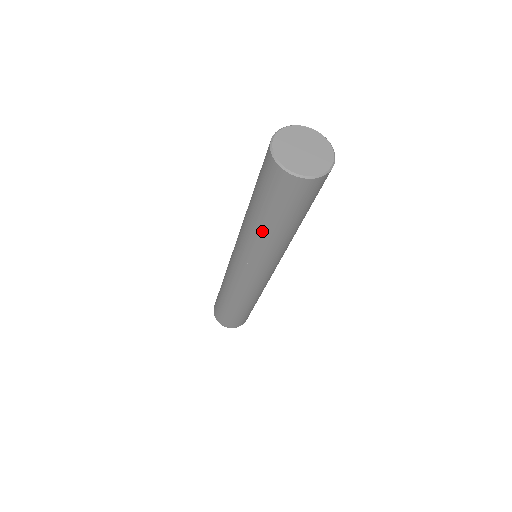
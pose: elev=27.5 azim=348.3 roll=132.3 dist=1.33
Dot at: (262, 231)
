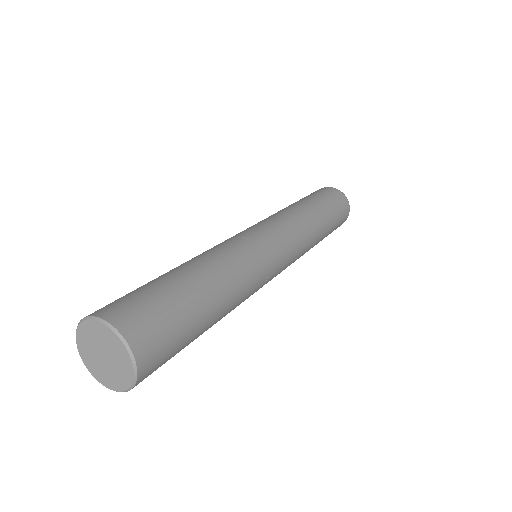
Dot at: occluded
